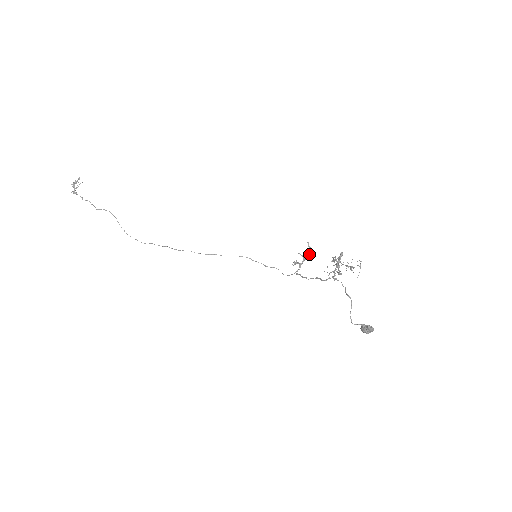
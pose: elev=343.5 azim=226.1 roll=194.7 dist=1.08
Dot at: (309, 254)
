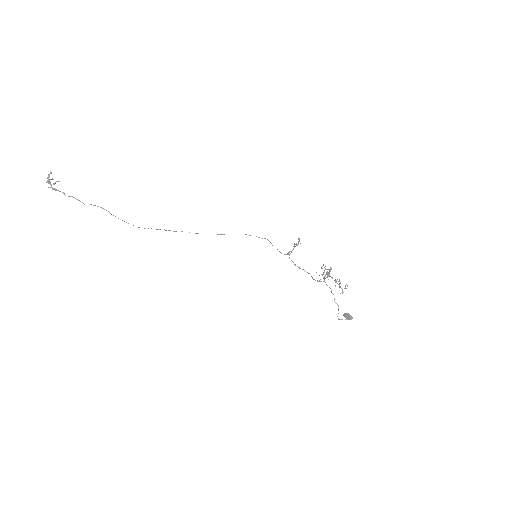
Dot at: occluded
